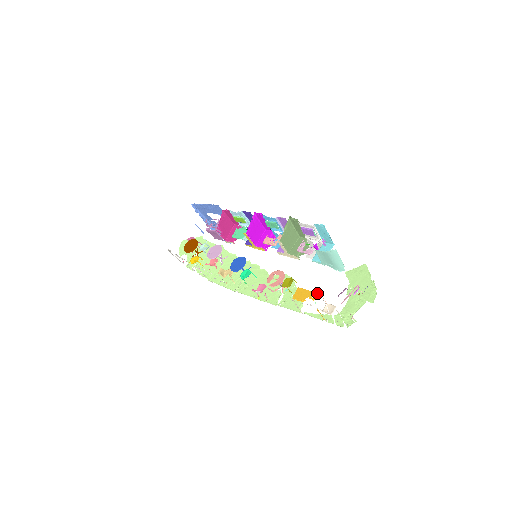
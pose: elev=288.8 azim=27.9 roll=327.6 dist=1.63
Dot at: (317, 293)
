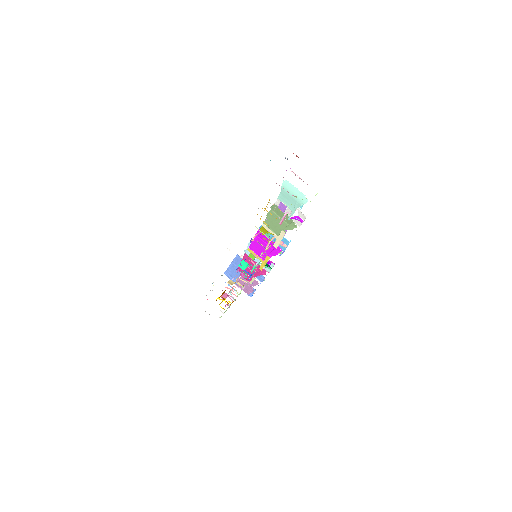
Dot at: occluded
